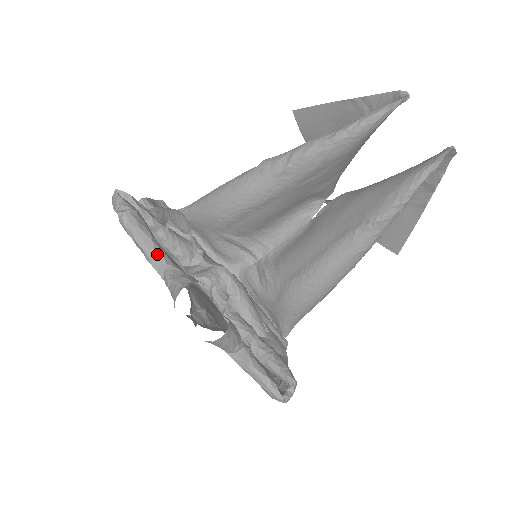
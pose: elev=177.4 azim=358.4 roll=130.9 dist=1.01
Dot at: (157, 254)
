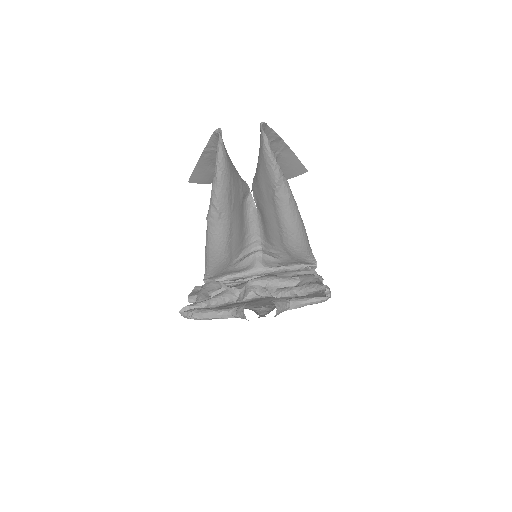
Dot at: (222, 313)
